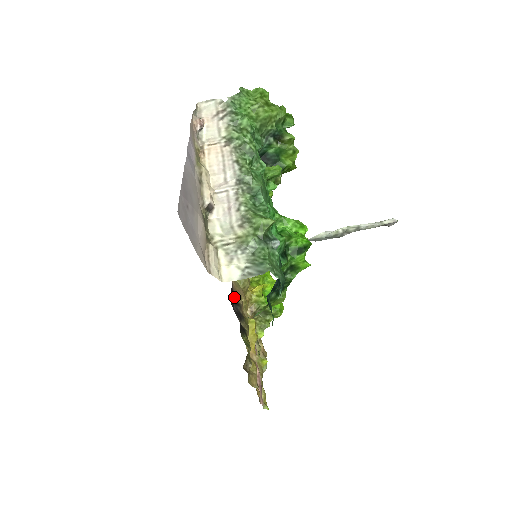
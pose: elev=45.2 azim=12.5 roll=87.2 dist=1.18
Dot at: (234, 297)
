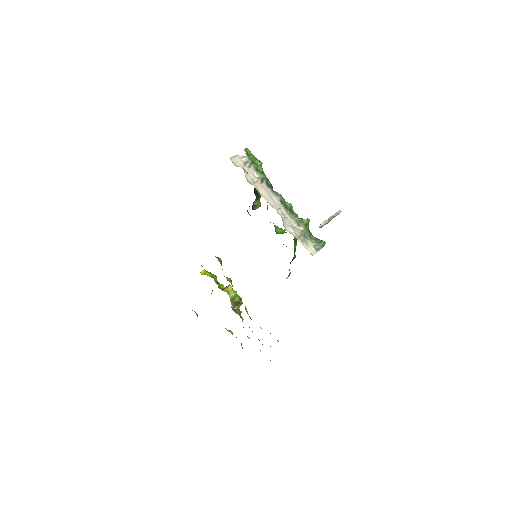
Dot at: occluded
